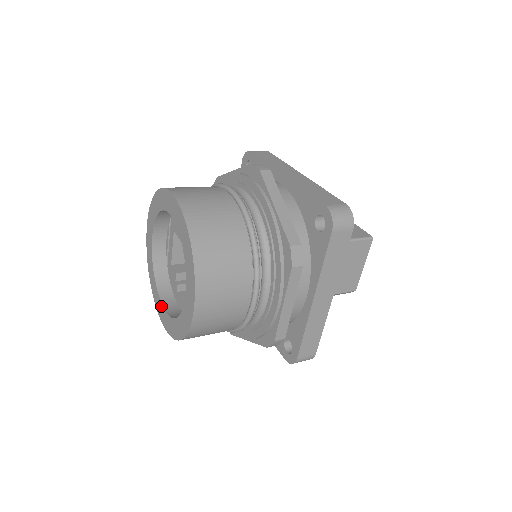
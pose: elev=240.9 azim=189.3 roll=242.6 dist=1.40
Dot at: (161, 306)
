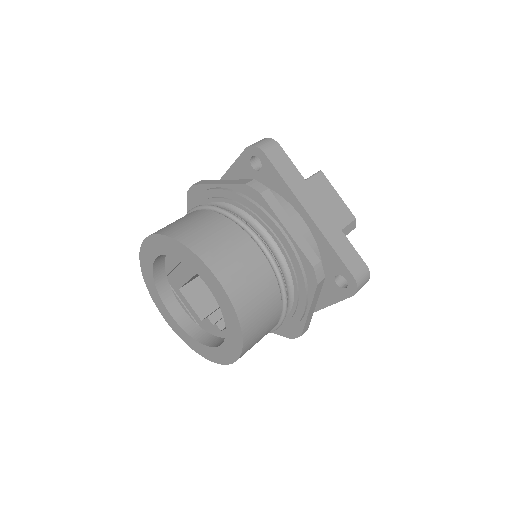
Dot at: (217, 350)
